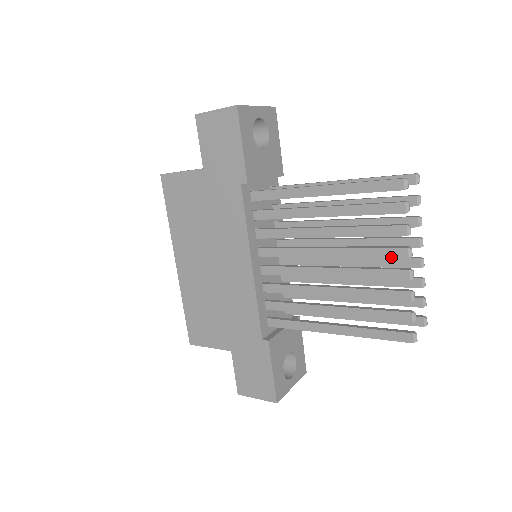
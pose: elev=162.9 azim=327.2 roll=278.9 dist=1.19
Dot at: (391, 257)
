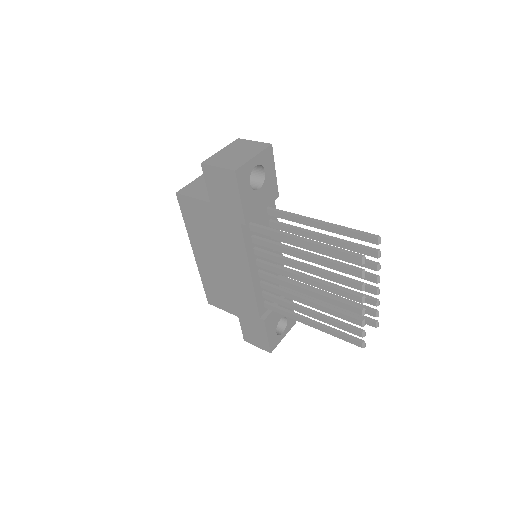
Dot at: (350, 299)
